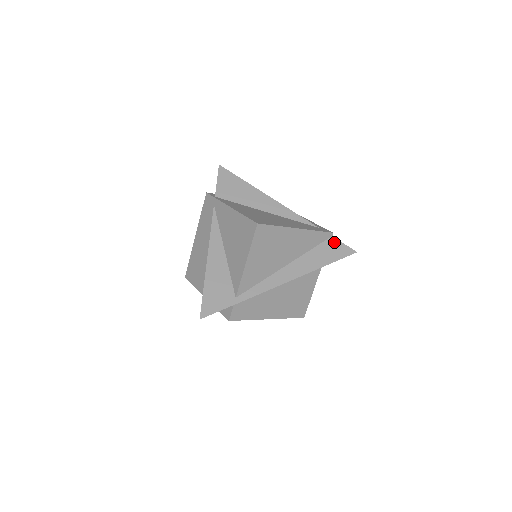
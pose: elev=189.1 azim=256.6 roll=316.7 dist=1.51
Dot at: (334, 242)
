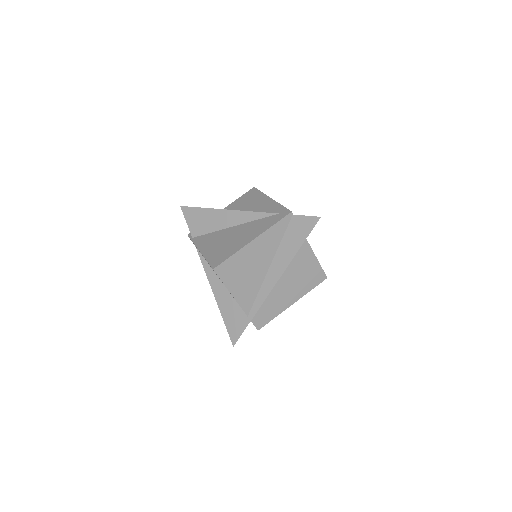
Dot at: (297, 220)
